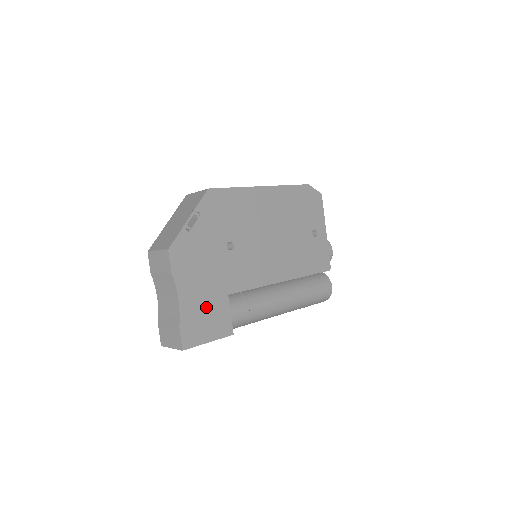
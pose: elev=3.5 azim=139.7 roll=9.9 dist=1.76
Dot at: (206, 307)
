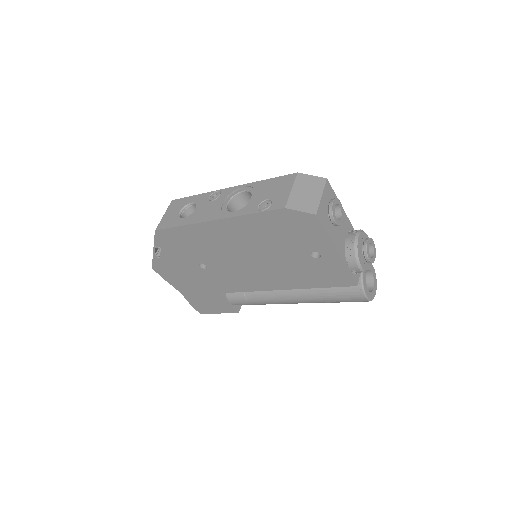
Dot at: (204, 297)
